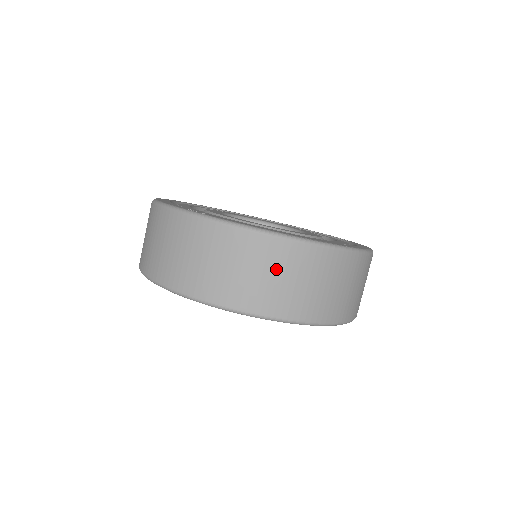
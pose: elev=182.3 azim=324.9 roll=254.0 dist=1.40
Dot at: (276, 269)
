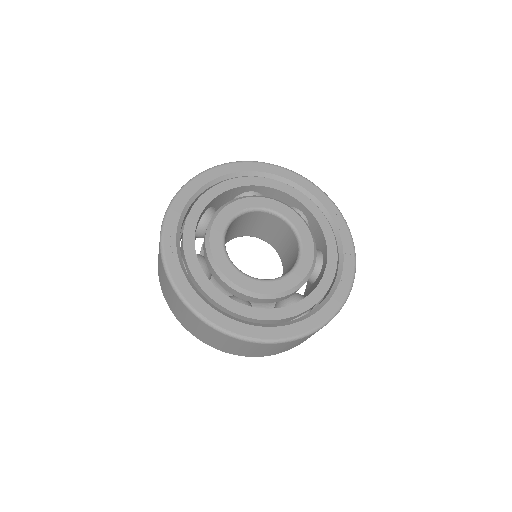
Dot at: (193, 322)
